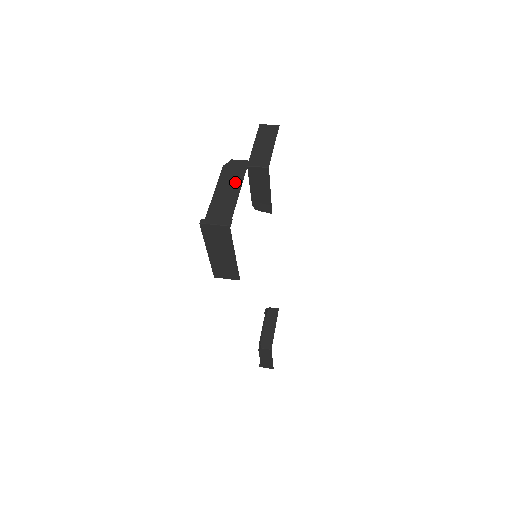
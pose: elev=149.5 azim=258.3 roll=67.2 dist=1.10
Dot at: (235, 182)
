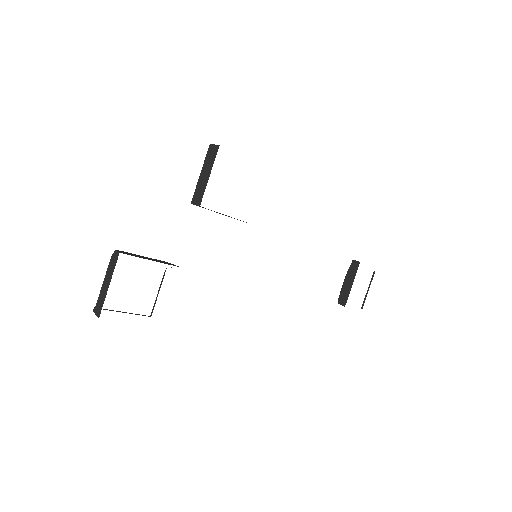
Dot at: (110, 276)
